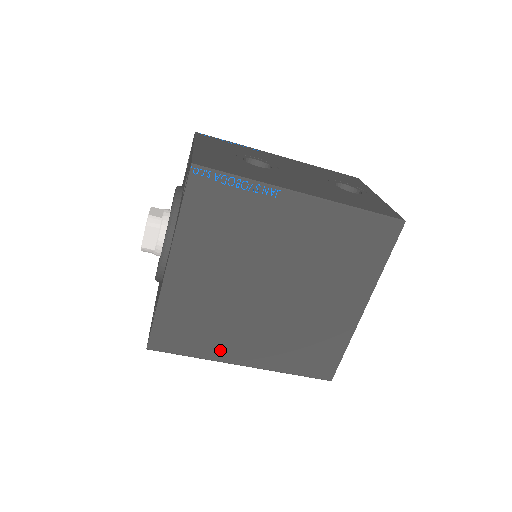
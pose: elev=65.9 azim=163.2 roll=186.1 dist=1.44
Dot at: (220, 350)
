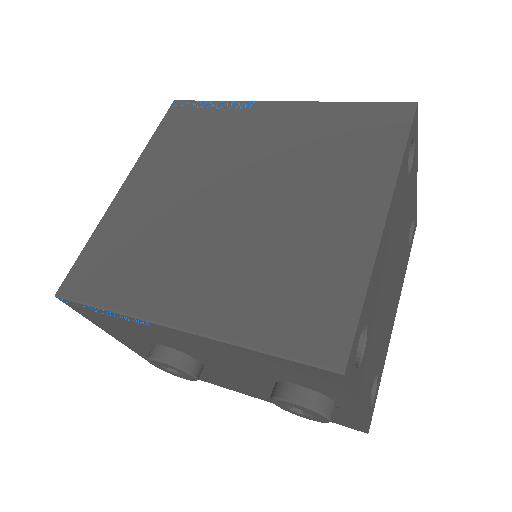
Dot at: (149, 296)
